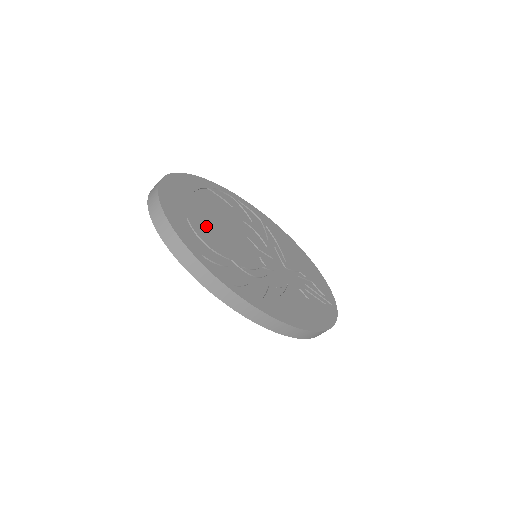
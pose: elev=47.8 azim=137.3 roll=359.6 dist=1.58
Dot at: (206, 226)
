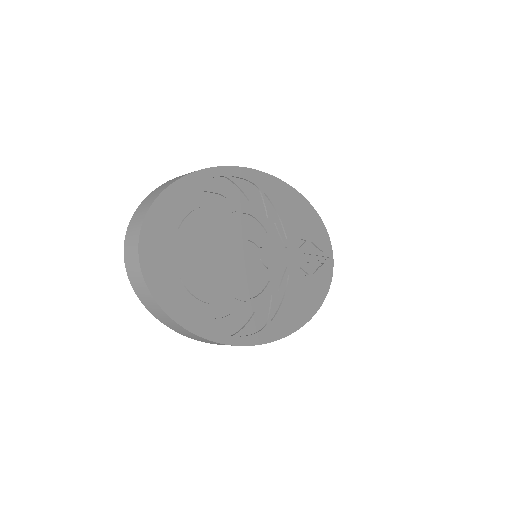
Dot at: (202, 271)
